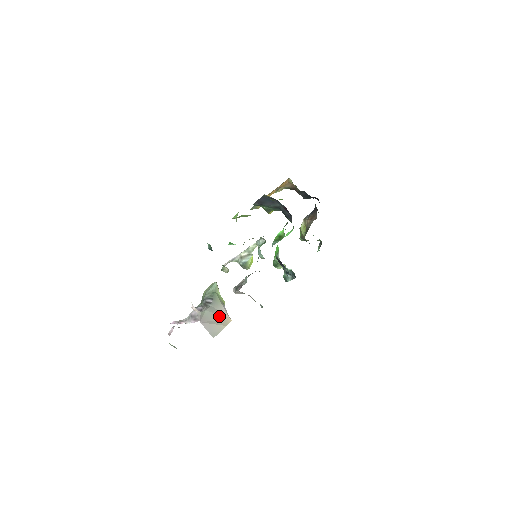
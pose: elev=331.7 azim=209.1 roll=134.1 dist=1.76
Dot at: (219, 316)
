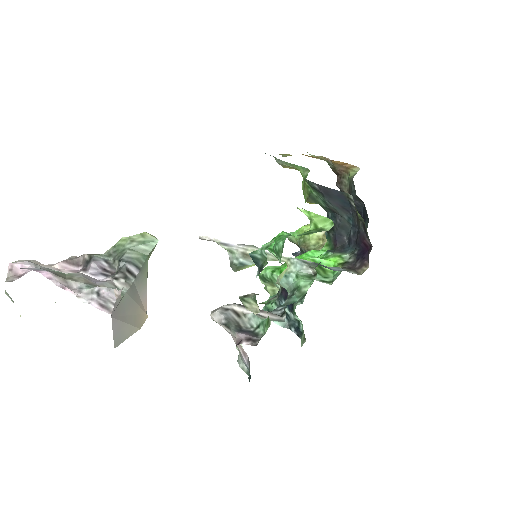
Dot at: (137, 306)
